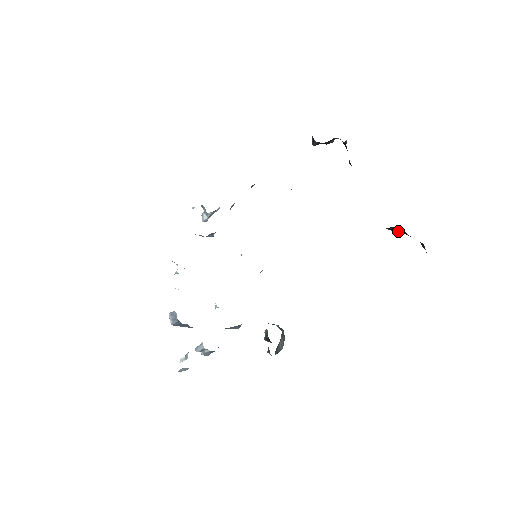
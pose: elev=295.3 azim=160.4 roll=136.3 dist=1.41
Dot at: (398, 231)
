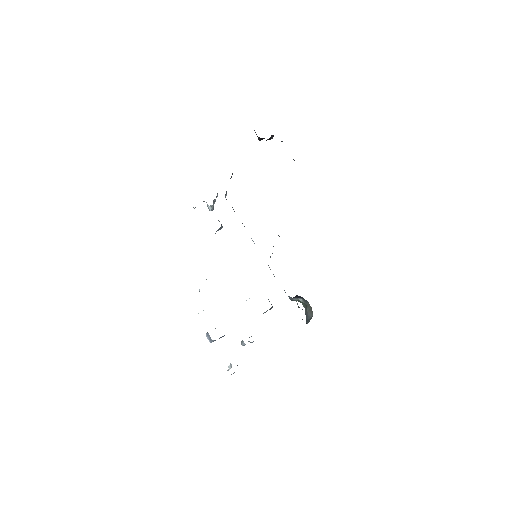
Dot at: occluded
